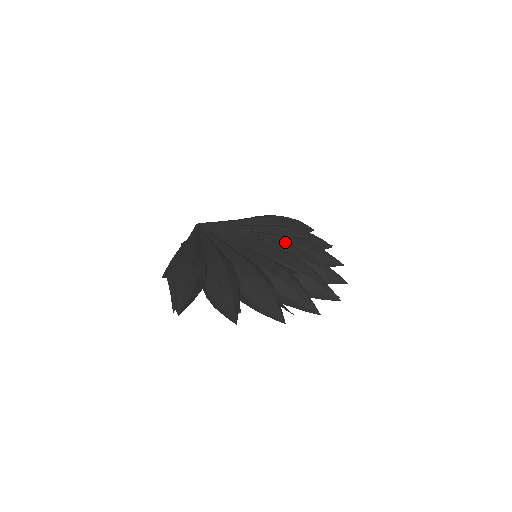
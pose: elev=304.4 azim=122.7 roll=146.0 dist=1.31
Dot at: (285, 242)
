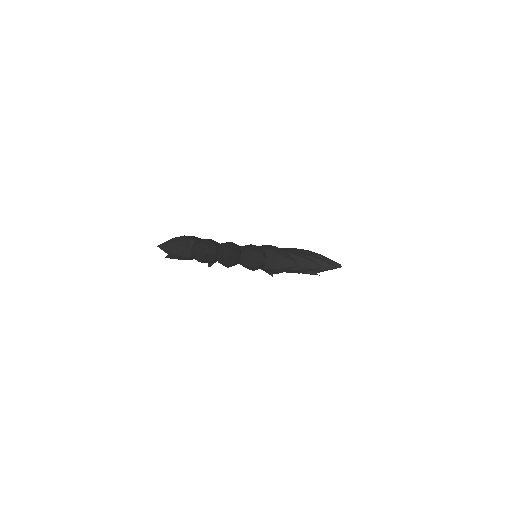
Dot at: occluded
